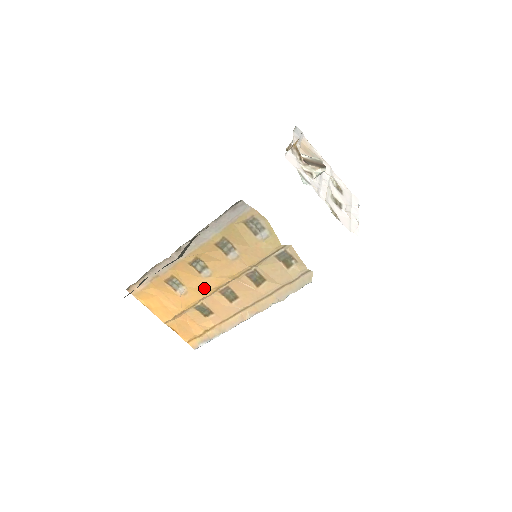
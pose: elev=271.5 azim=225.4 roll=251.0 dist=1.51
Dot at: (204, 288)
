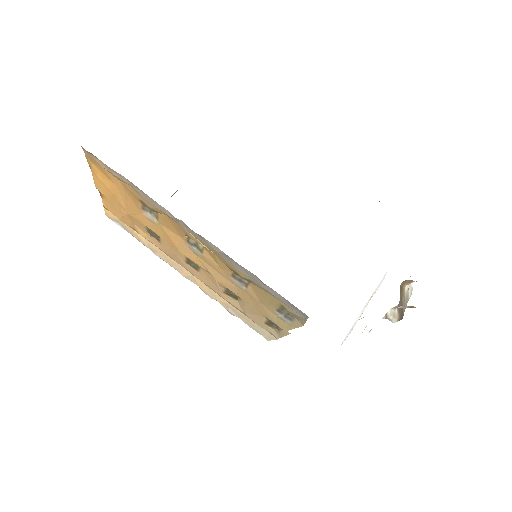
Dot at: (176, 245)
